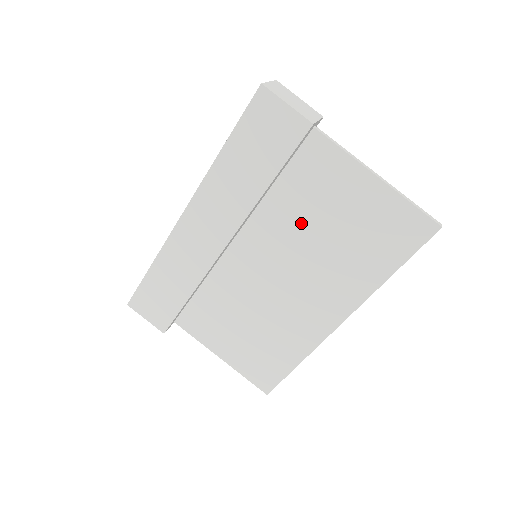
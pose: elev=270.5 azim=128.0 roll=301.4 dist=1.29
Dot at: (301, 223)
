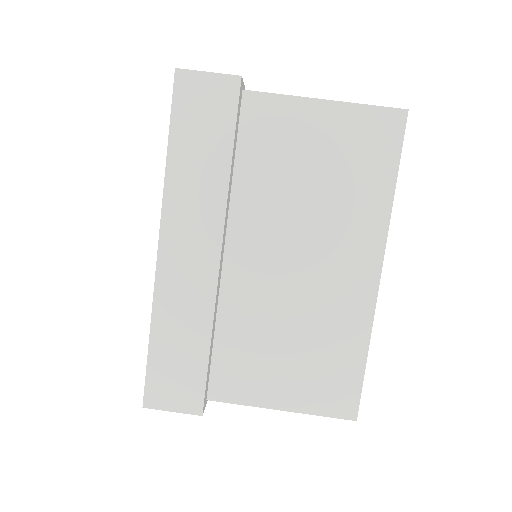
Dot at: (281, 189)
